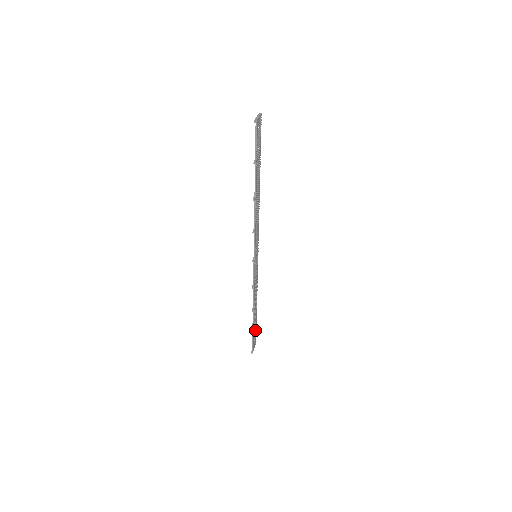
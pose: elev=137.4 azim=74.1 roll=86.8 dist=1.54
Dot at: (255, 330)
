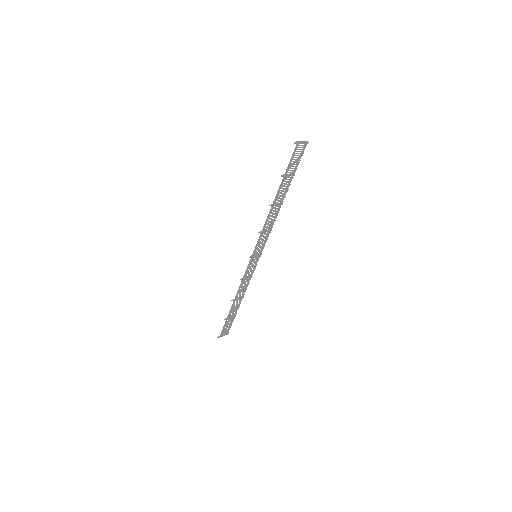
Dot at: (231, 321)
